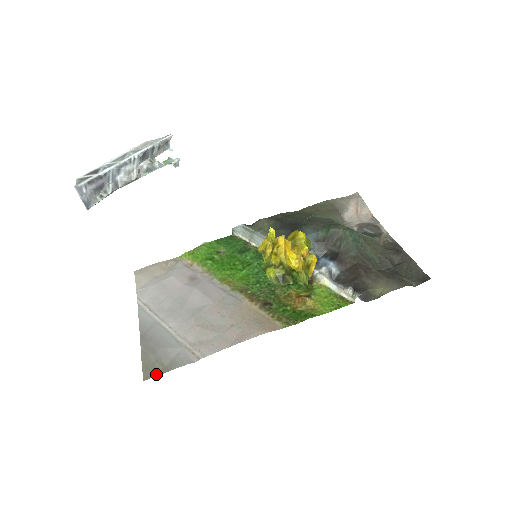
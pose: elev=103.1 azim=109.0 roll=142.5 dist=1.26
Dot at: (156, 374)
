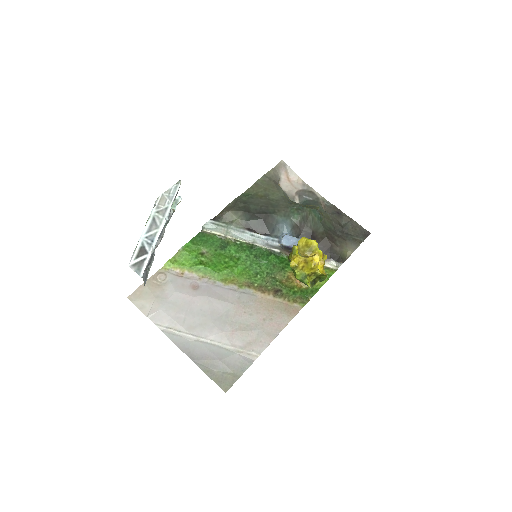
Dot at: (232, 383)
